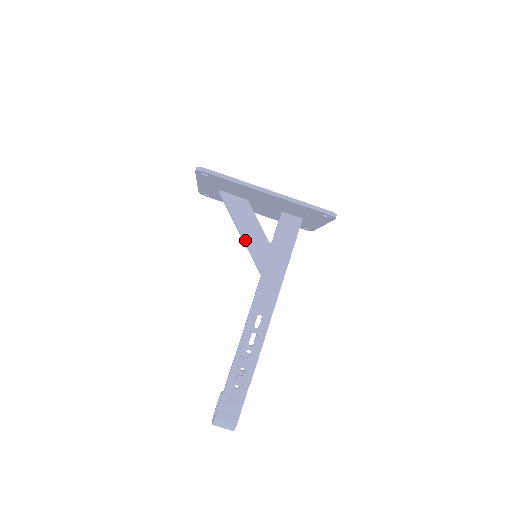
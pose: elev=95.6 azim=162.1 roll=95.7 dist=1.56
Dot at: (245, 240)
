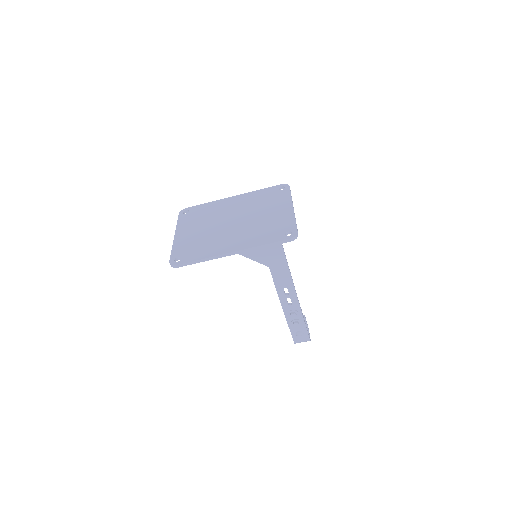
Dot at: (240, 254)
